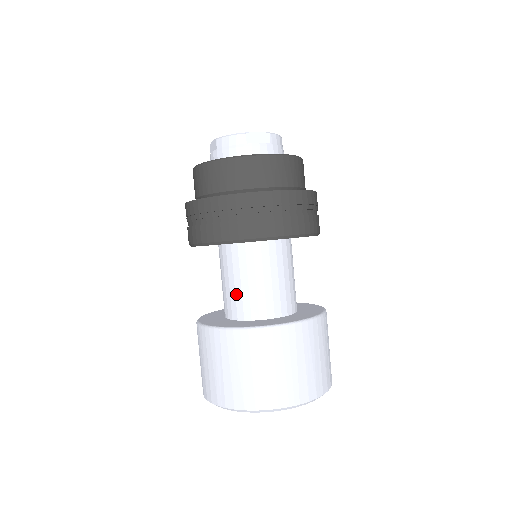
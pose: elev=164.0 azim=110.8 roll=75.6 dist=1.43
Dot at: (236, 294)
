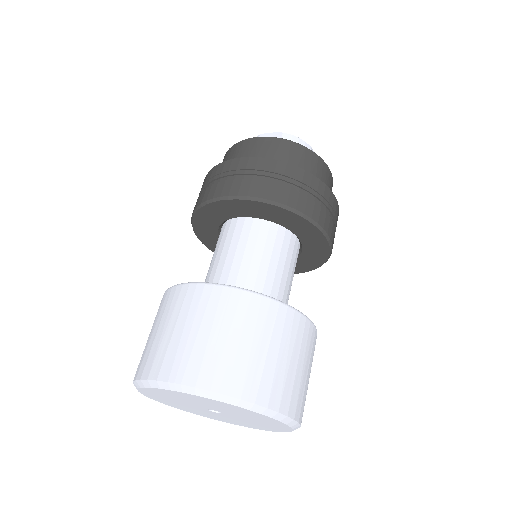
Dot at: (206, 276)
